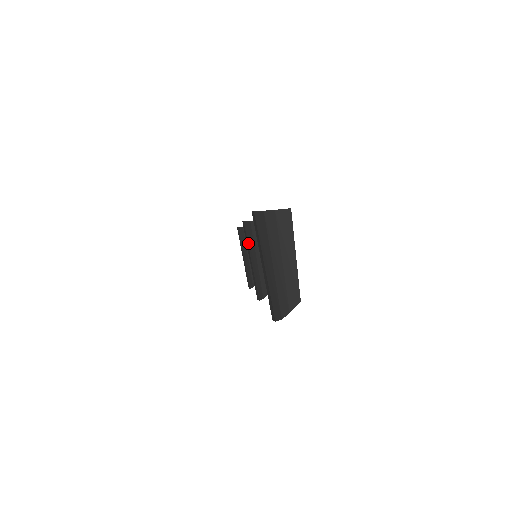
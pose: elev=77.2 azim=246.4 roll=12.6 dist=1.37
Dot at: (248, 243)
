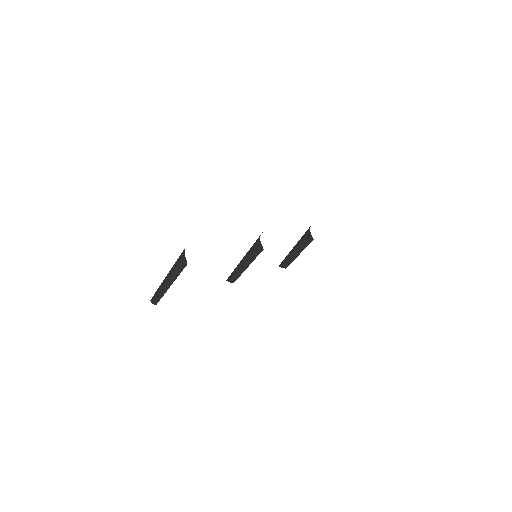
Dot at: occluded
